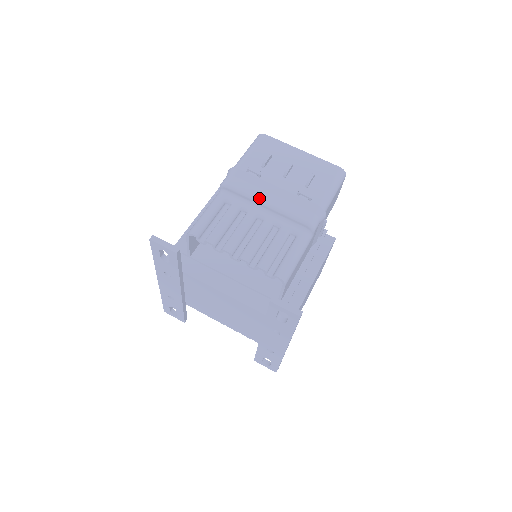
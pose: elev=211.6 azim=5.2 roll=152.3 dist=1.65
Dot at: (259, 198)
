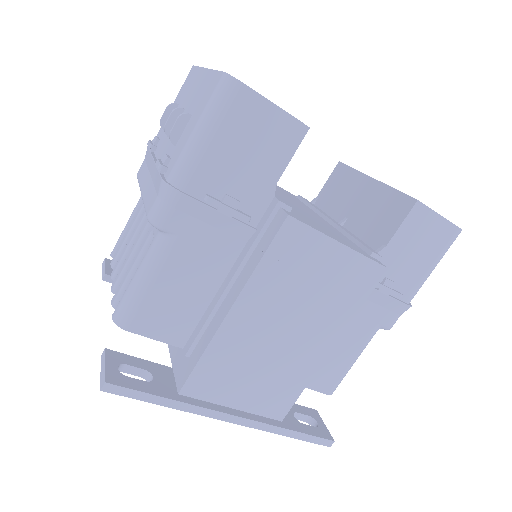
Dot at: (140, 187)
